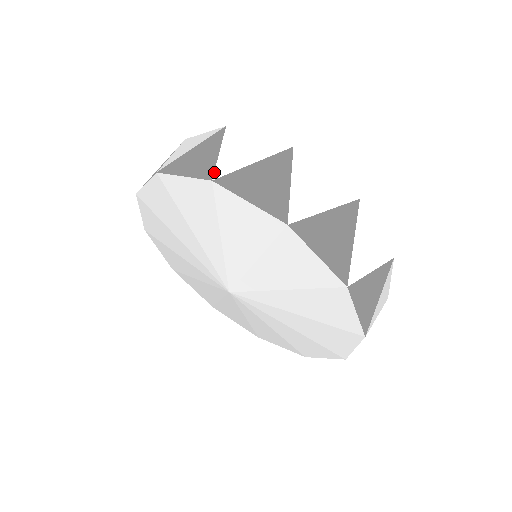
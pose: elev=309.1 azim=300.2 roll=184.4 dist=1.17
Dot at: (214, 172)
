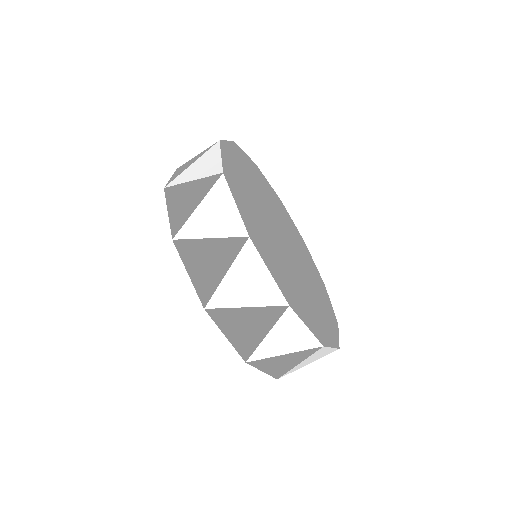
Dot at: (171, 181)
